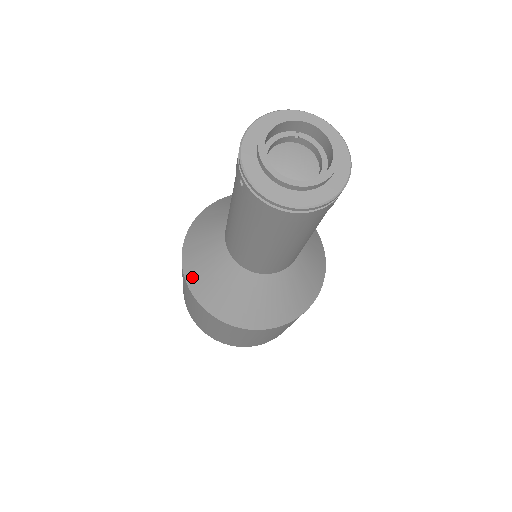
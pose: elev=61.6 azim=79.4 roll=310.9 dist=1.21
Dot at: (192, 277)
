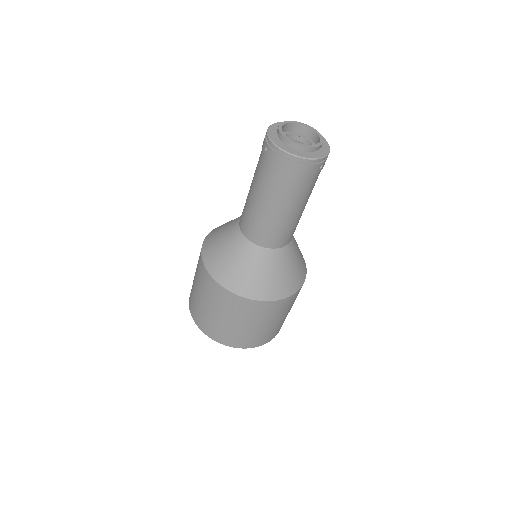
Dot at: (209, 258)
